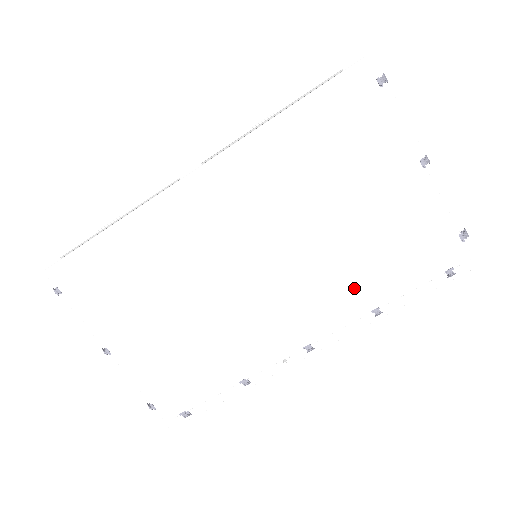
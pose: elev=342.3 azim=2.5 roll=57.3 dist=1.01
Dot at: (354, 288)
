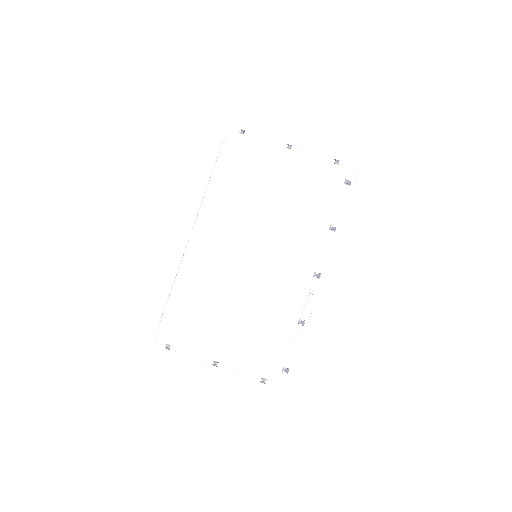
Dot at: (310, 225)
